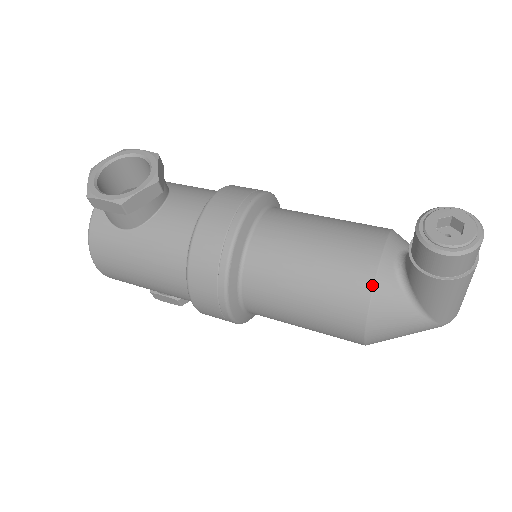
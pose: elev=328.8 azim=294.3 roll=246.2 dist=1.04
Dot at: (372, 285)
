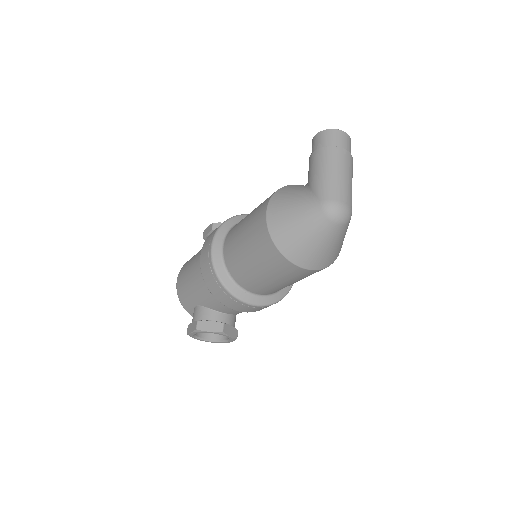
Dot at: occluded
